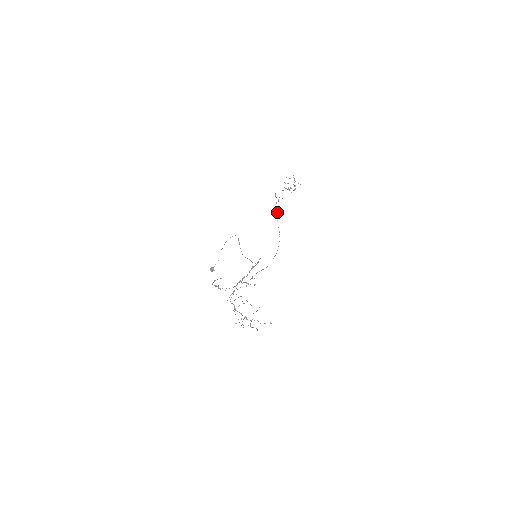
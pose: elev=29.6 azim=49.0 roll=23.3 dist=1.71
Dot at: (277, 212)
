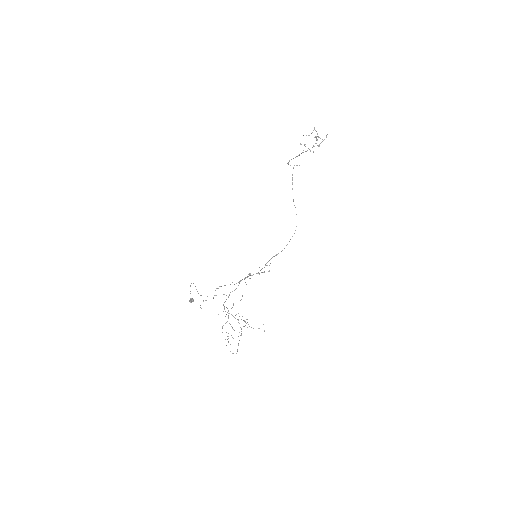
Dot at: occluded
